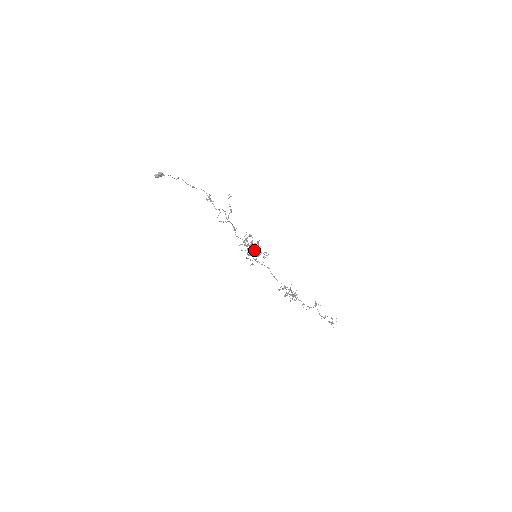
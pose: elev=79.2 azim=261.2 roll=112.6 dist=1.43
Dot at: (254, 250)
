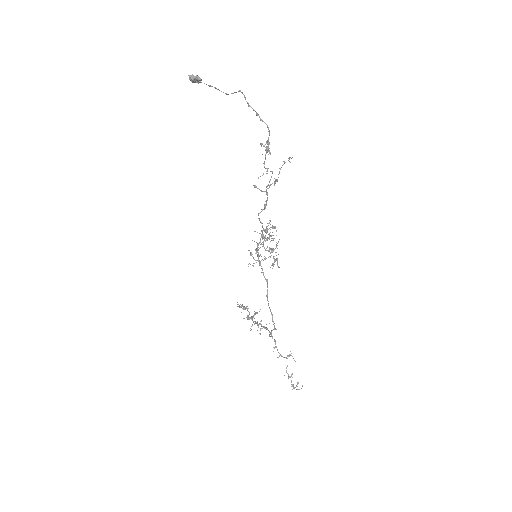
Dot at: (269, 249)
